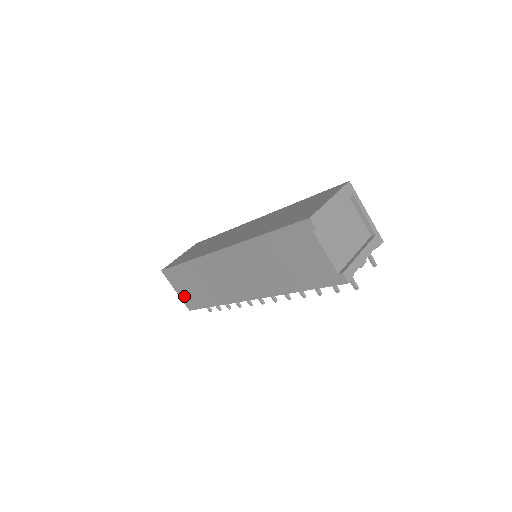
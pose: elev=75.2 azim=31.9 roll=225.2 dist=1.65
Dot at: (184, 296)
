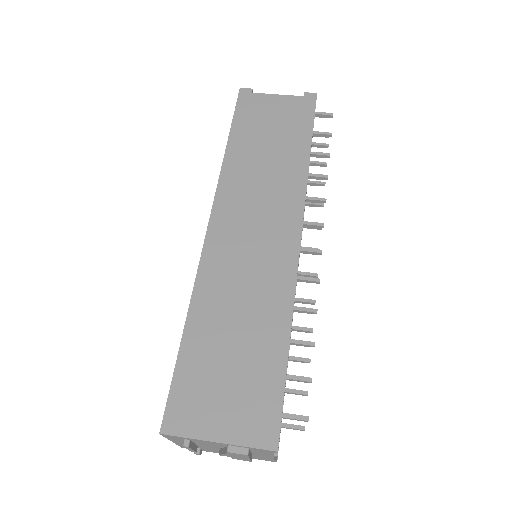
Dot at: (239, 422)
